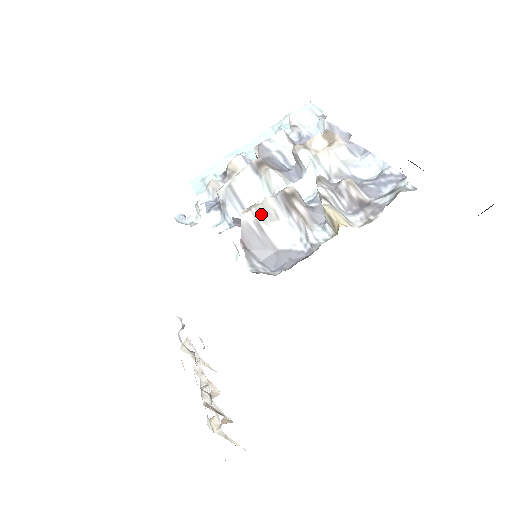
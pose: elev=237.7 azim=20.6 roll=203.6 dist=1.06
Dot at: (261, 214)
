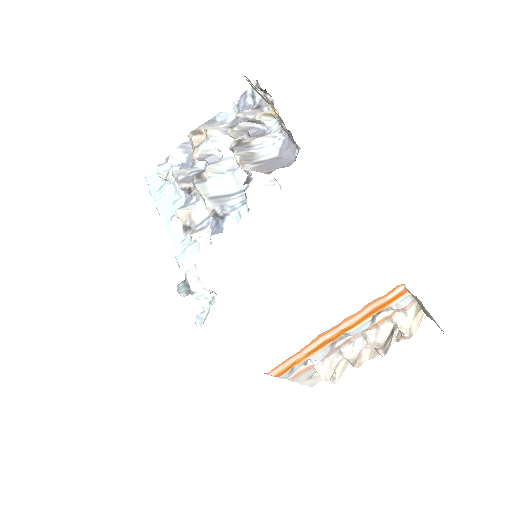
Dot at: (248, 160)
